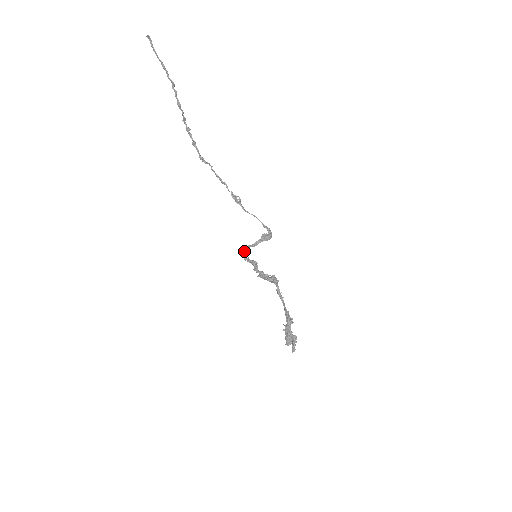
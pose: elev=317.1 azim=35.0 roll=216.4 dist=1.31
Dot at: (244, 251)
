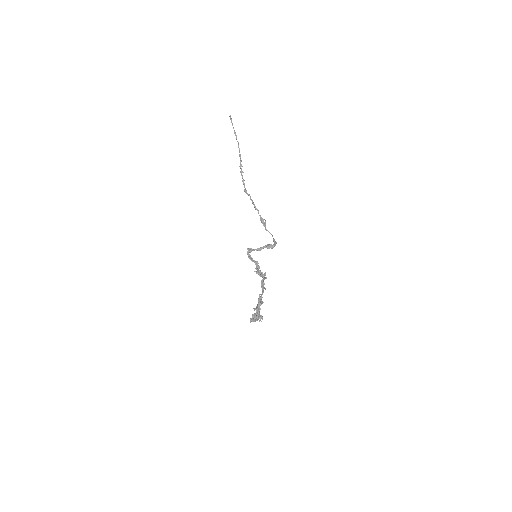
Dot at: (250, 252)
